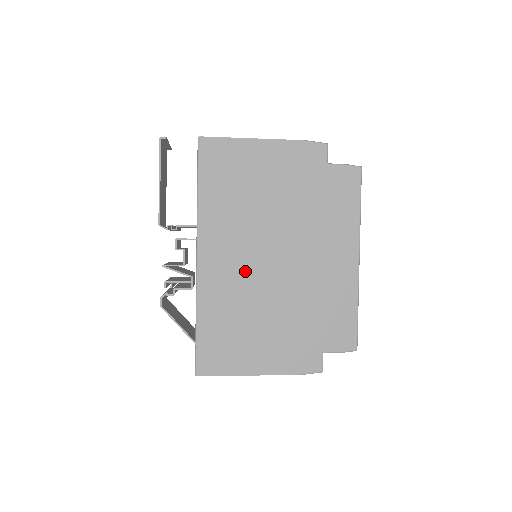
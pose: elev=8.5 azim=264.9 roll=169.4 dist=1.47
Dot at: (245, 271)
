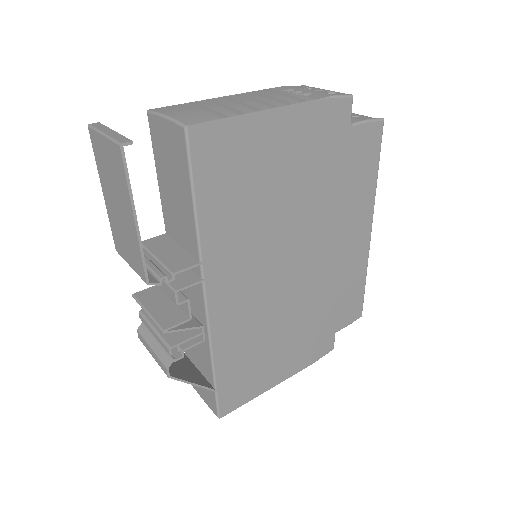
Dot at: (263, 292)
